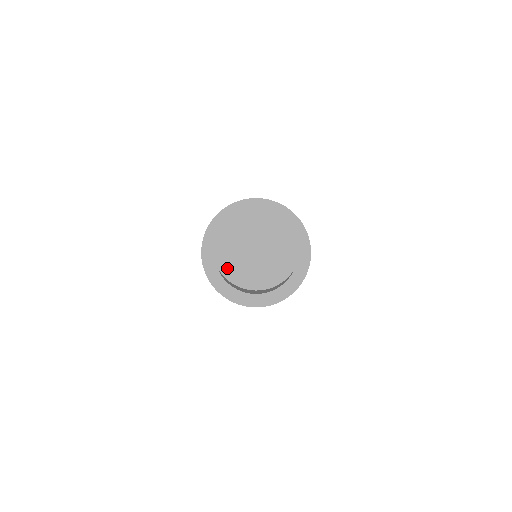
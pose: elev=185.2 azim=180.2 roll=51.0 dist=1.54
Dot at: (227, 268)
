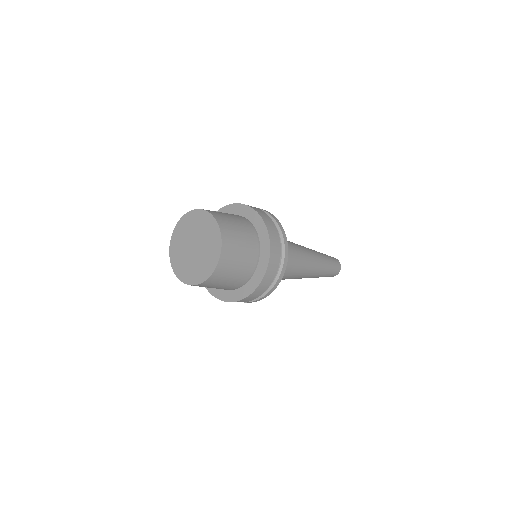
Dot at: (180, 272)
